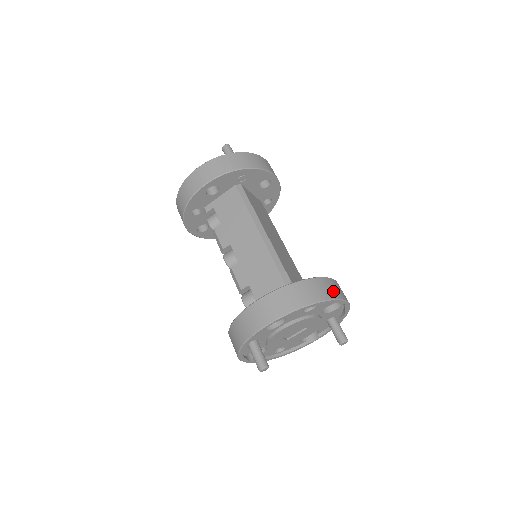
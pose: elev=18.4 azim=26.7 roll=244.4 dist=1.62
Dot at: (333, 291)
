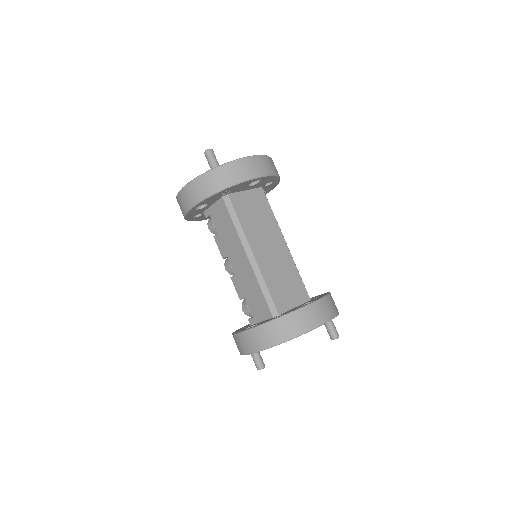
Dot at: (306, 323)
